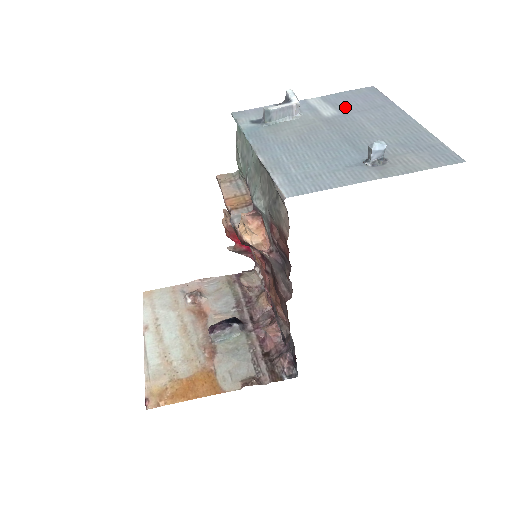
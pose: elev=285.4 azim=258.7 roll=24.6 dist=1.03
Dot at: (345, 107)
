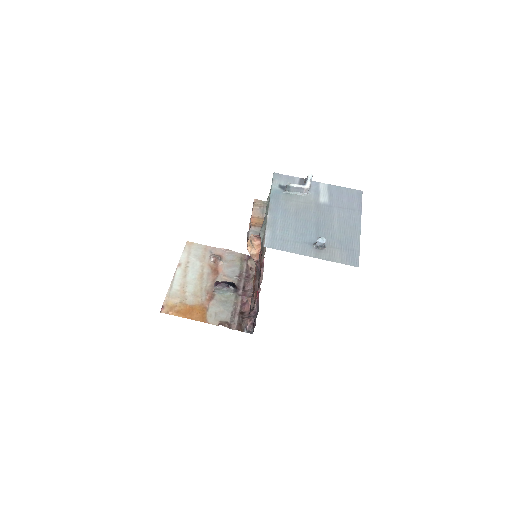
Dot at: (335, 200)
